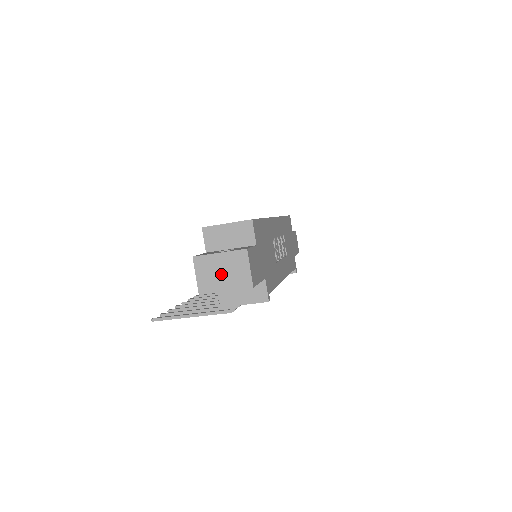
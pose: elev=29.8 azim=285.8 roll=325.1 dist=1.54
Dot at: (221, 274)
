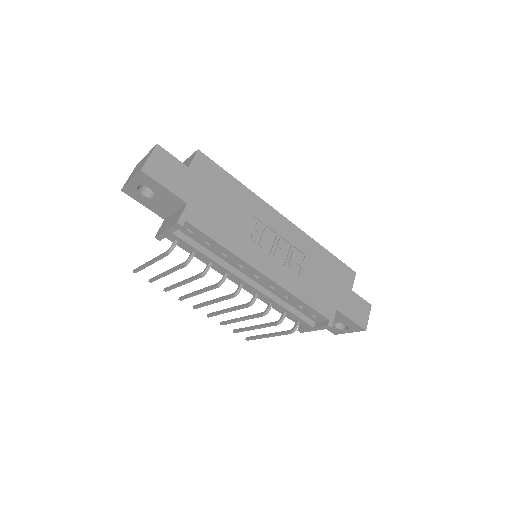
Dot at: (137, 169)
